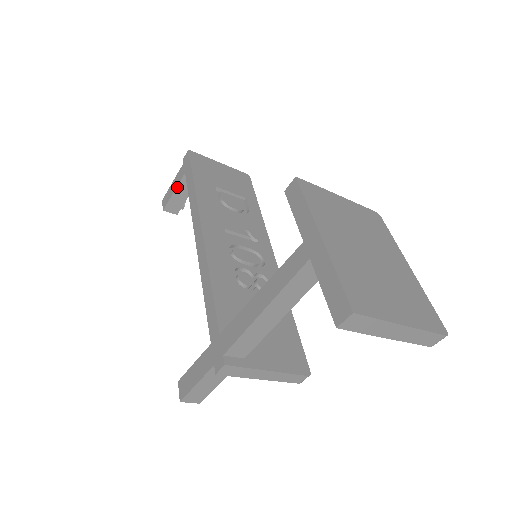
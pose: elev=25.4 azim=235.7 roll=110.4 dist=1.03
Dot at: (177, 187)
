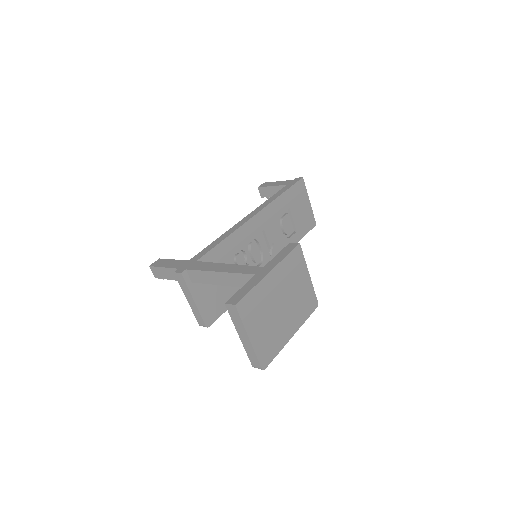
Dot at: (276, 186)
